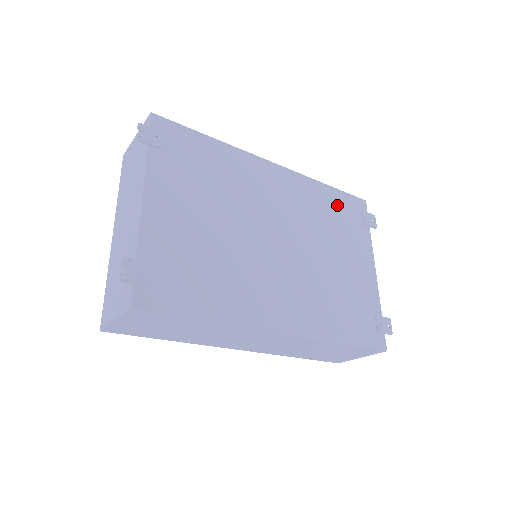
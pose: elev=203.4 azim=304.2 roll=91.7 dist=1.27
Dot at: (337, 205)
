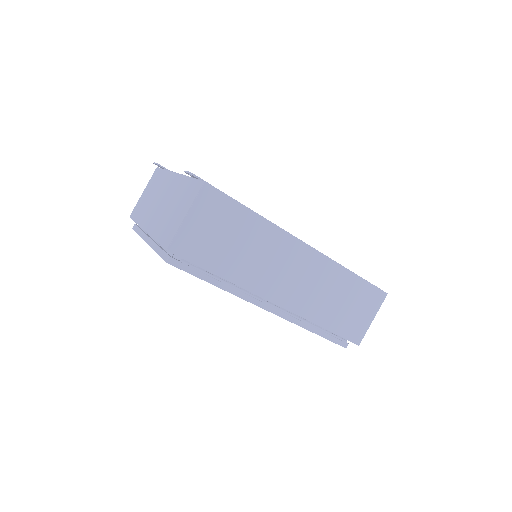
Dot at: occluded
